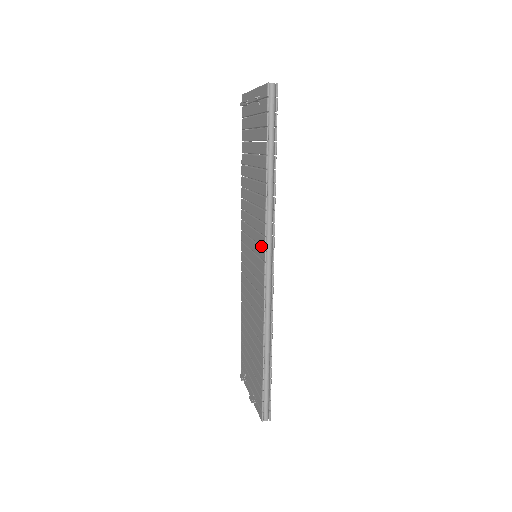
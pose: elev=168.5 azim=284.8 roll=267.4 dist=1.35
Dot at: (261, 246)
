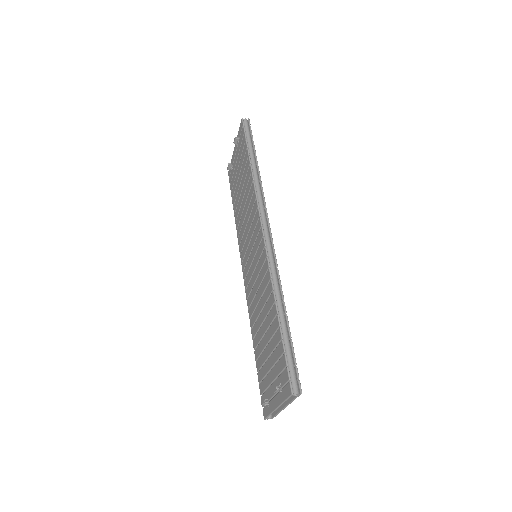
Dot at: (257, 225)
